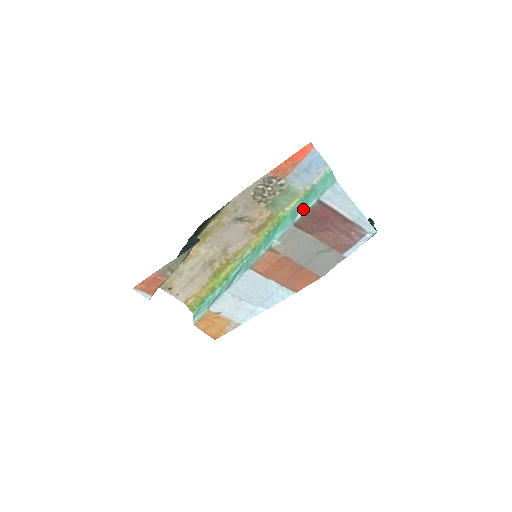
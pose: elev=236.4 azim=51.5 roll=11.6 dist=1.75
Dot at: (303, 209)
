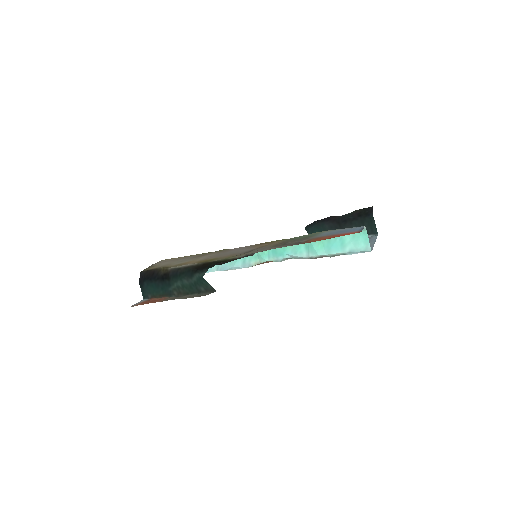
Dot at: (324, 253)
